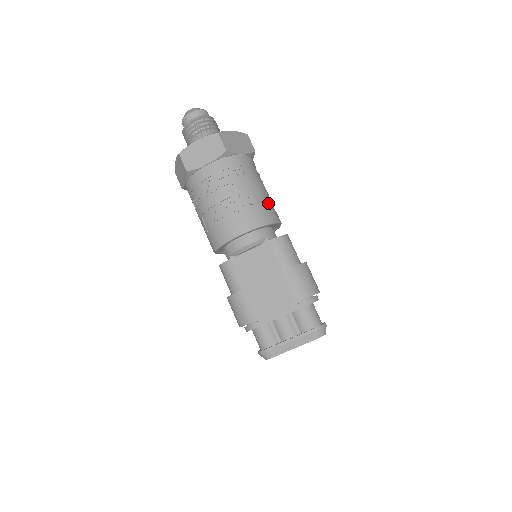
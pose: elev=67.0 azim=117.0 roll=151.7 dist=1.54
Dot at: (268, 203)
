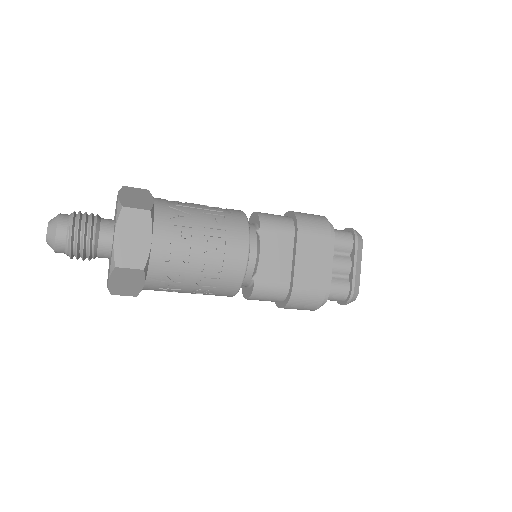
Dot at: (220, 208)
